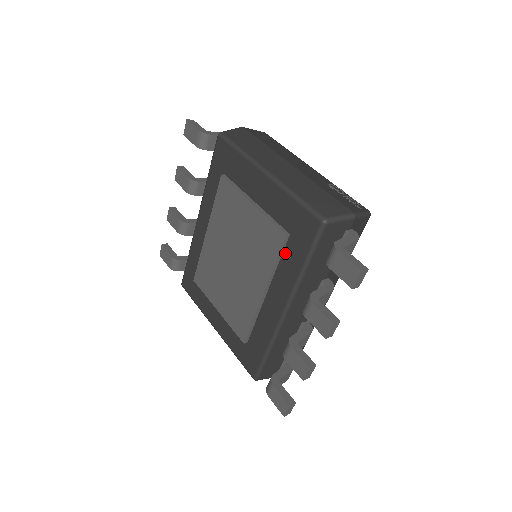
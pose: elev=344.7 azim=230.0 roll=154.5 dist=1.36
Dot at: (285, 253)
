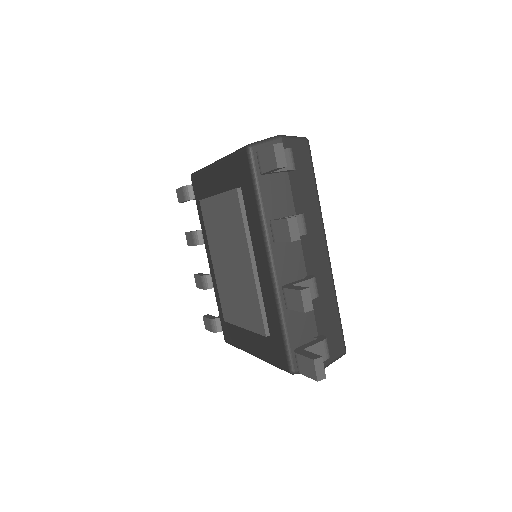
Dot at: (246, 208)
